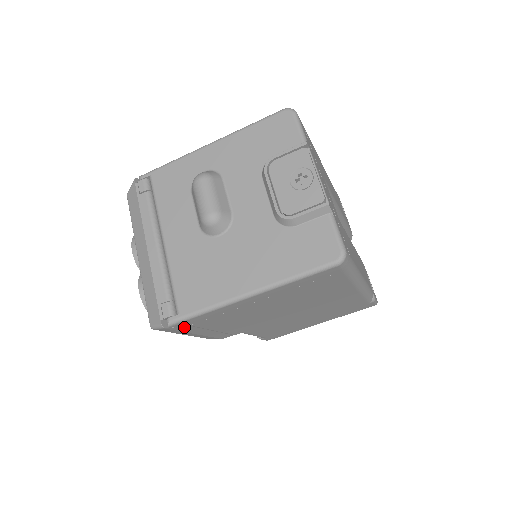
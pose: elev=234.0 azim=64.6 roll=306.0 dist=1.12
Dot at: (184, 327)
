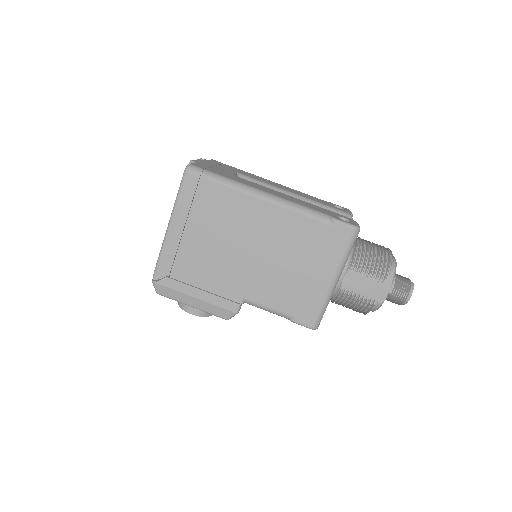
Dot at: (168, 281)
